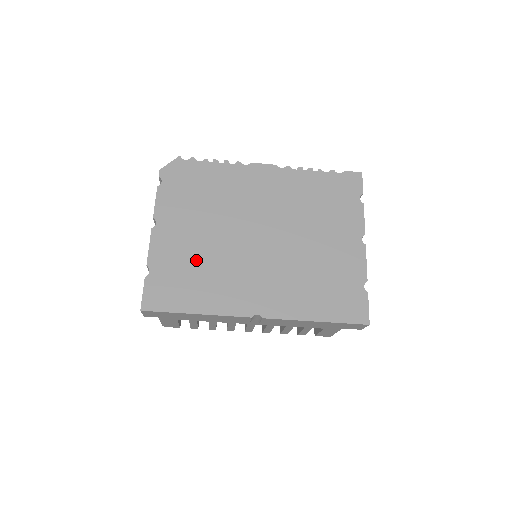
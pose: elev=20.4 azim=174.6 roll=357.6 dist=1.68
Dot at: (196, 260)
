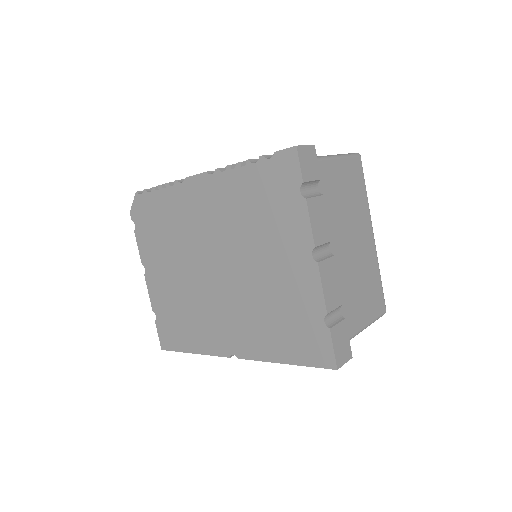
Dot at: (178, 302)
